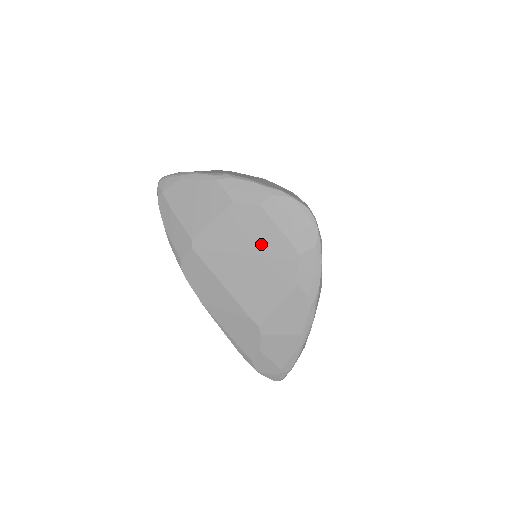
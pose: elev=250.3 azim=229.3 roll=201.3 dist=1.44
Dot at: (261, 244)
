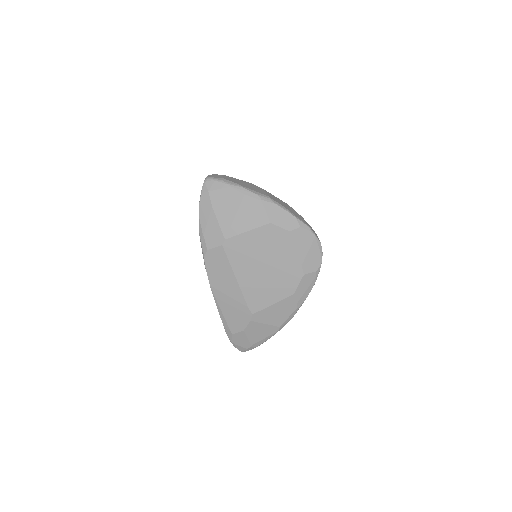
Dot at: (279, 259)
